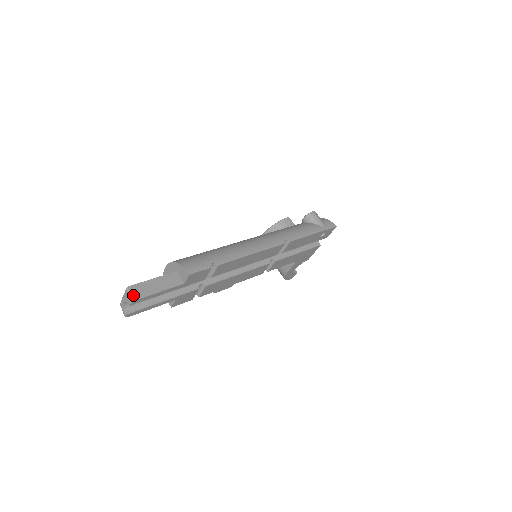
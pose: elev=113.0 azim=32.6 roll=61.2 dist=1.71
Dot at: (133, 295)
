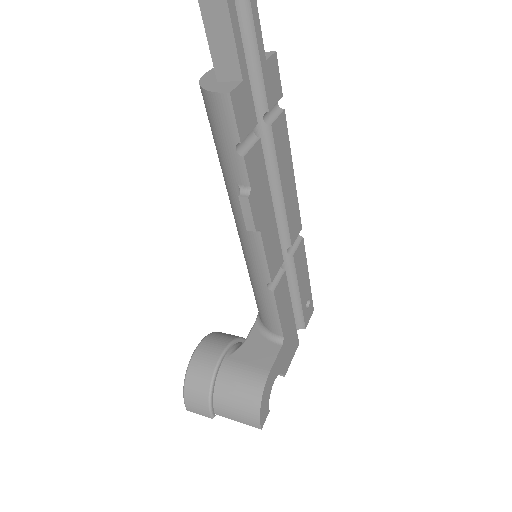
Dot at: out of frame
